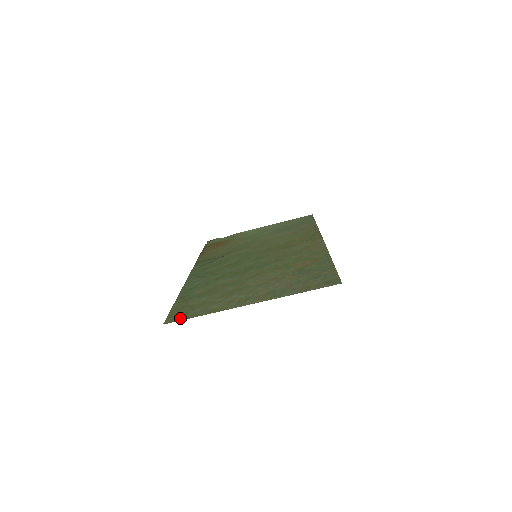
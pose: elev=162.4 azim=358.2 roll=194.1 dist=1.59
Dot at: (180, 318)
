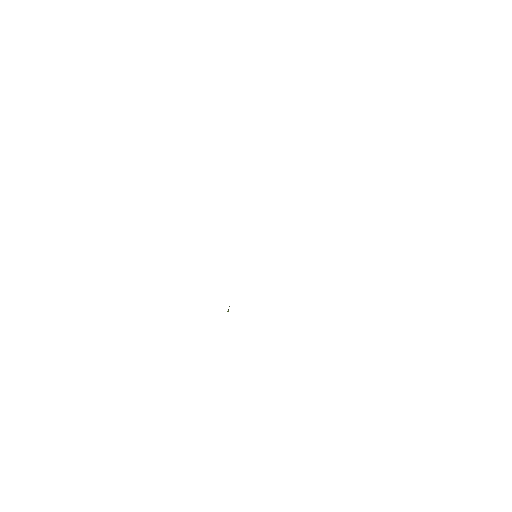
Dot at: occluded
